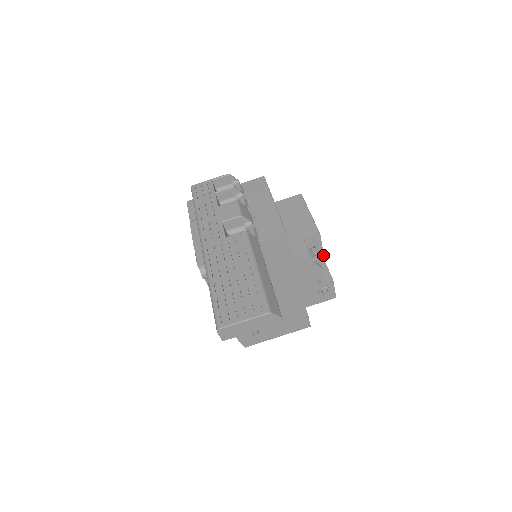
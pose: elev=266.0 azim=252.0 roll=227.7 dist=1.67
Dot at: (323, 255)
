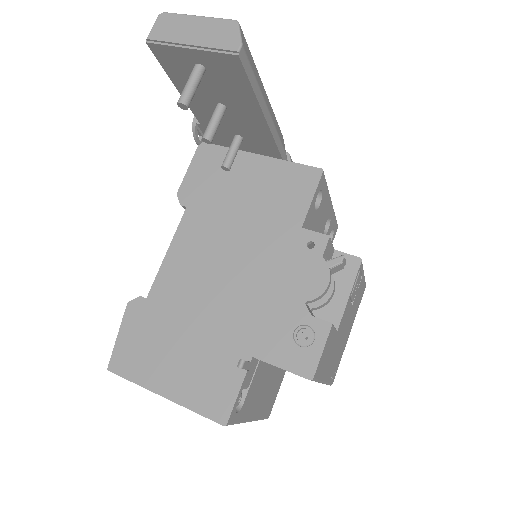
Dot at: (342, 312)
